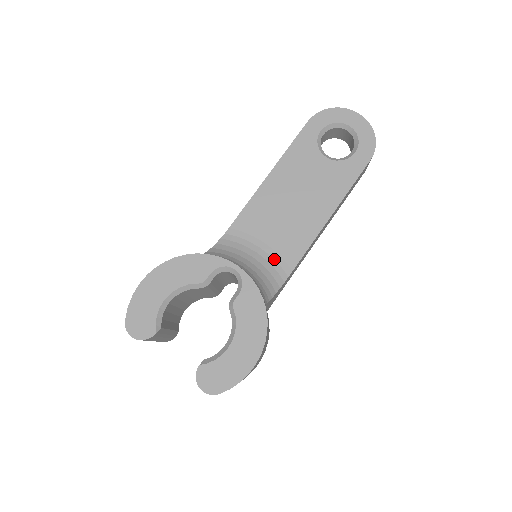
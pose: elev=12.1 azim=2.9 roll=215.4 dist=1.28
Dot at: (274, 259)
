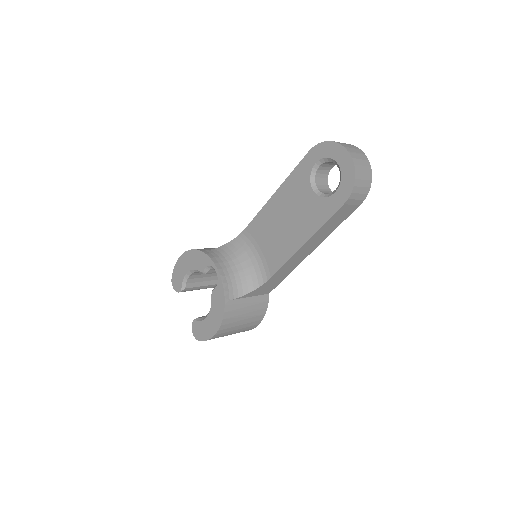
Dot at: (263, 264)
